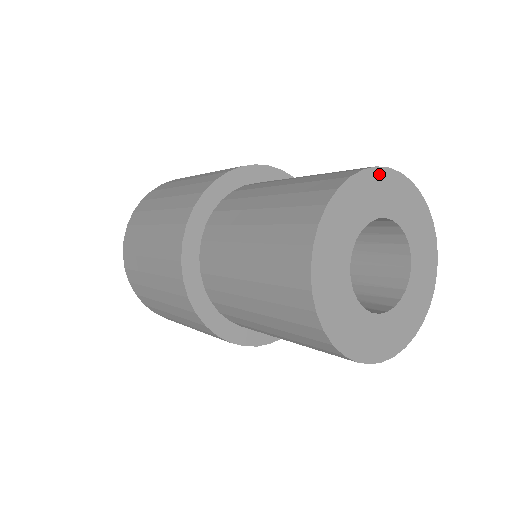
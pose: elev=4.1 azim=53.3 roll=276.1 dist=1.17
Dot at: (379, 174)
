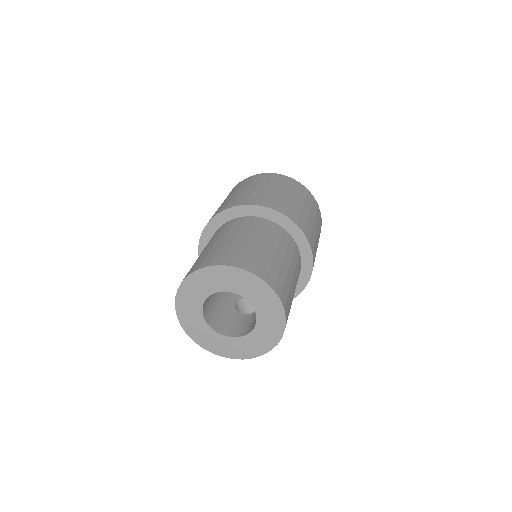
Dot at: (202, 272)
